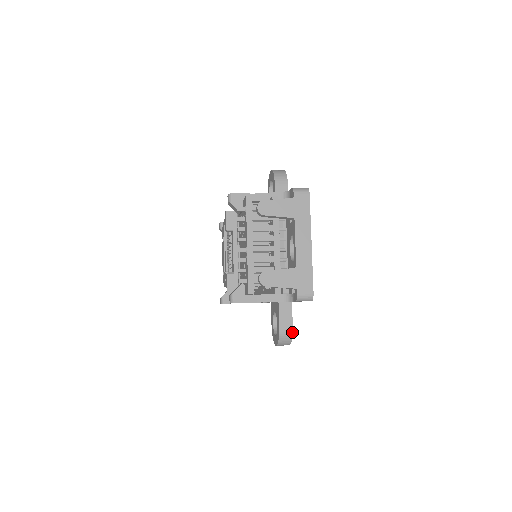
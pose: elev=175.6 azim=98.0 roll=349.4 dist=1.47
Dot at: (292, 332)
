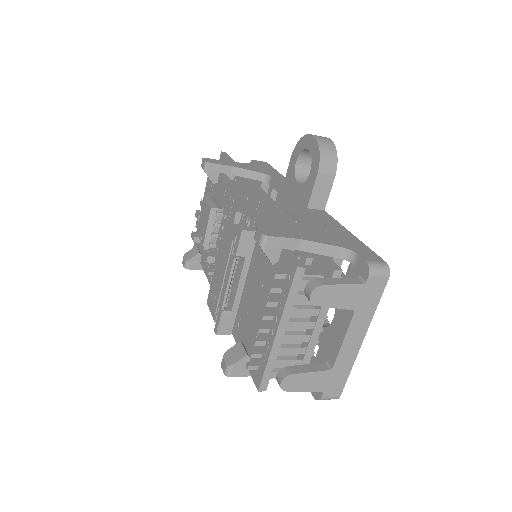
Dot at: occluded
